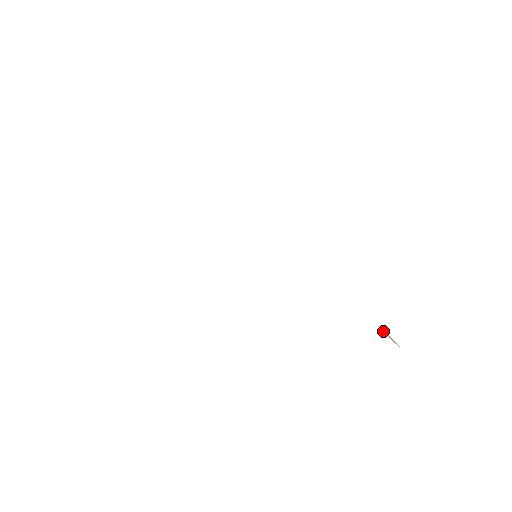
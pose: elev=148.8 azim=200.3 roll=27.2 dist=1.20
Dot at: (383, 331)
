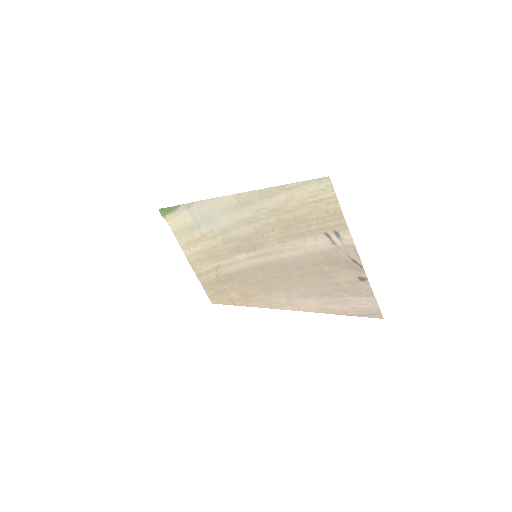
Dot at: (346, 313)
